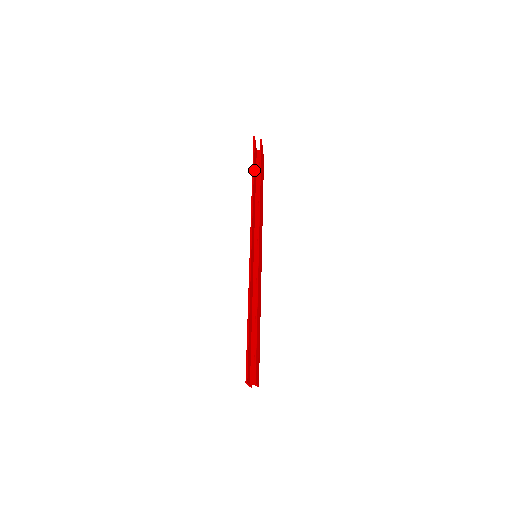
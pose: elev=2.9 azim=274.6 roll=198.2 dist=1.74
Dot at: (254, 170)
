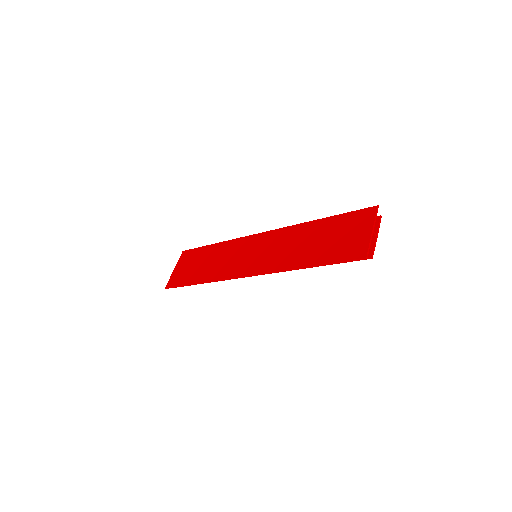
Dot at: (202, 251)
